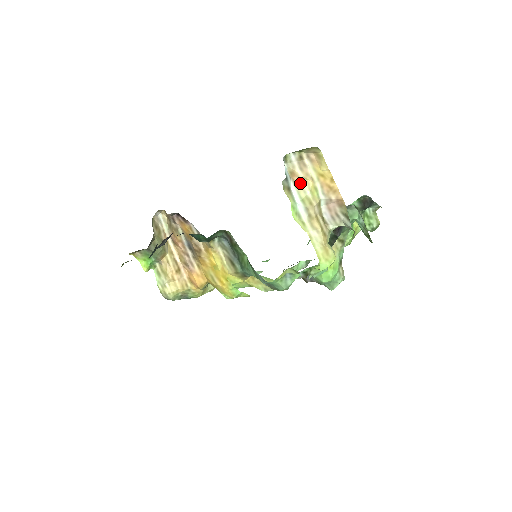
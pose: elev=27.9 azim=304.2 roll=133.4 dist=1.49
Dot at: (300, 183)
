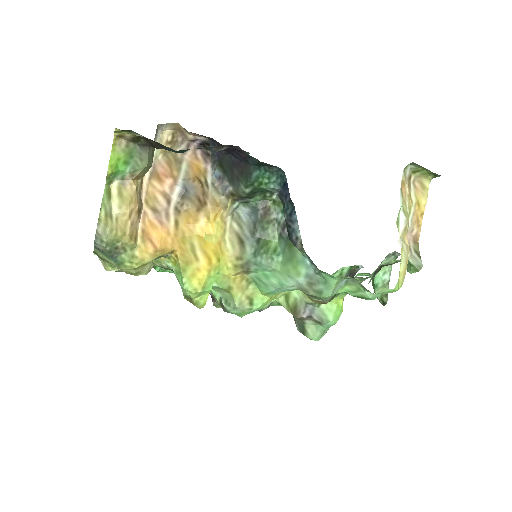
Dot at: (405, 196)
